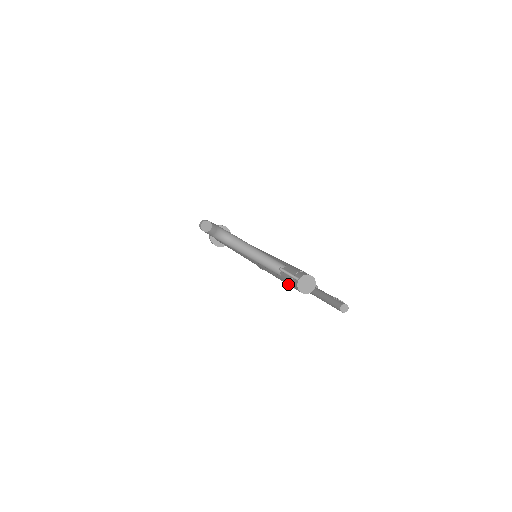
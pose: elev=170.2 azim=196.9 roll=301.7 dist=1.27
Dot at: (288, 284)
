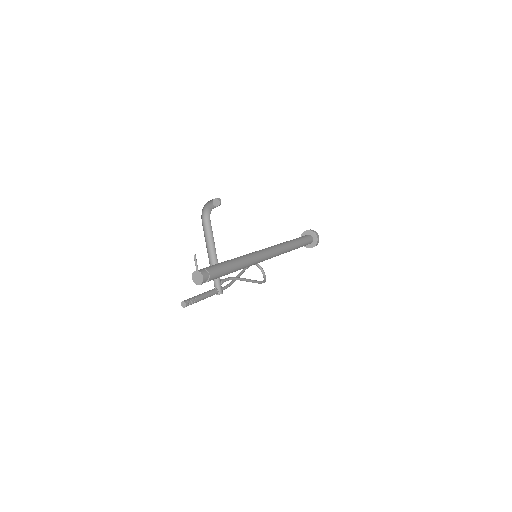
Dot at: occluded
